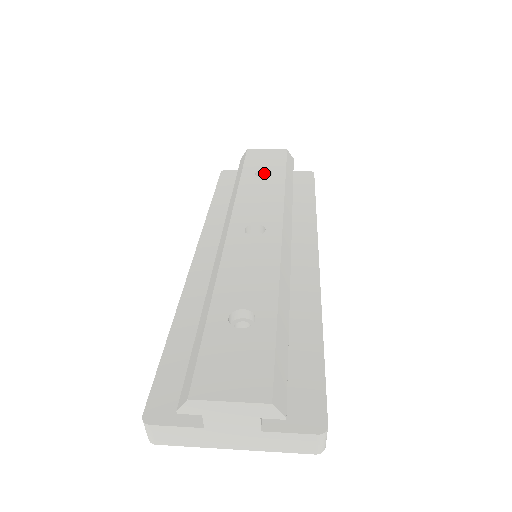
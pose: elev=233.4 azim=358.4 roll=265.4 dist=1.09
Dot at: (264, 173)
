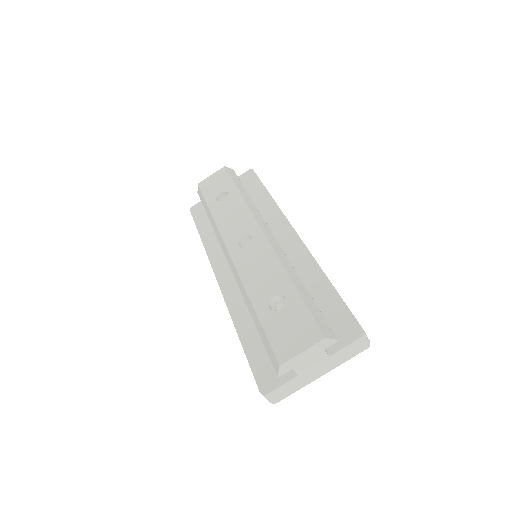
Dot at: (222, 195)
